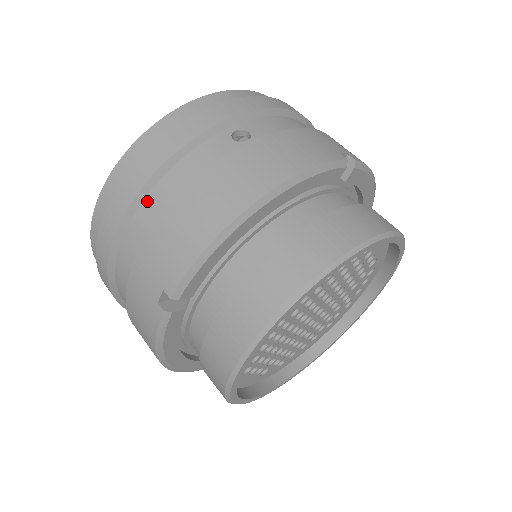
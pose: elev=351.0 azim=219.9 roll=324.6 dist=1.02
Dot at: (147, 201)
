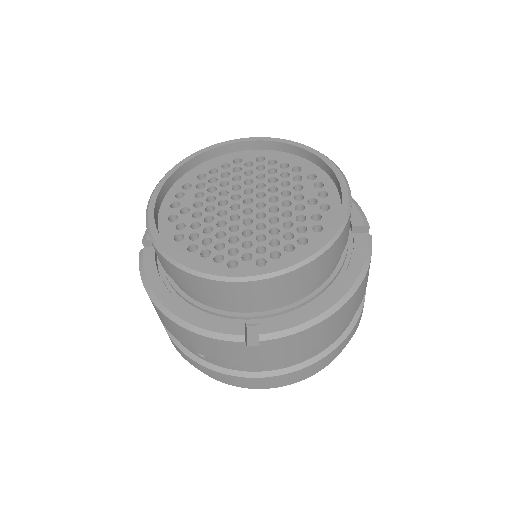
Dot at: occluded
